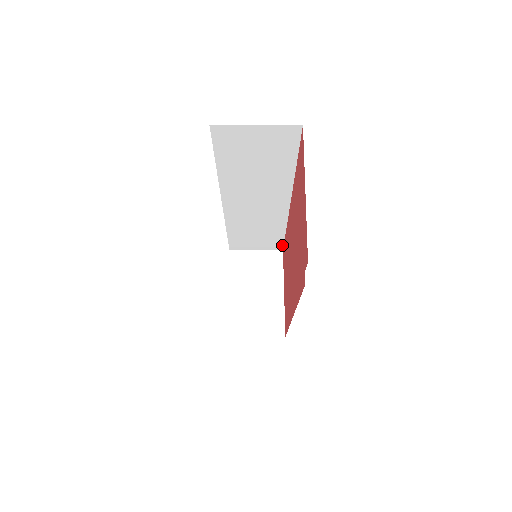
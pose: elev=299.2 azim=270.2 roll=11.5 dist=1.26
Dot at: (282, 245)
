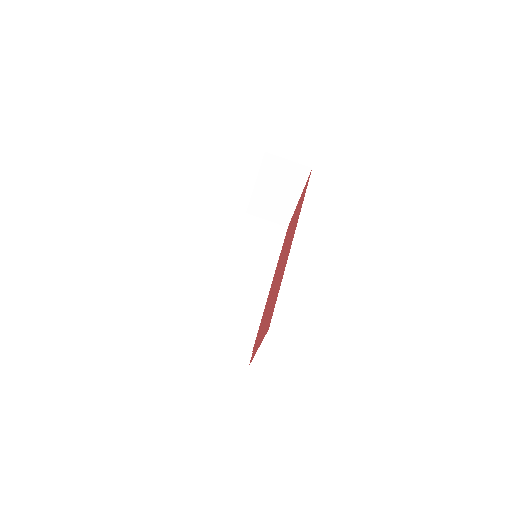
Dot at: occluded
